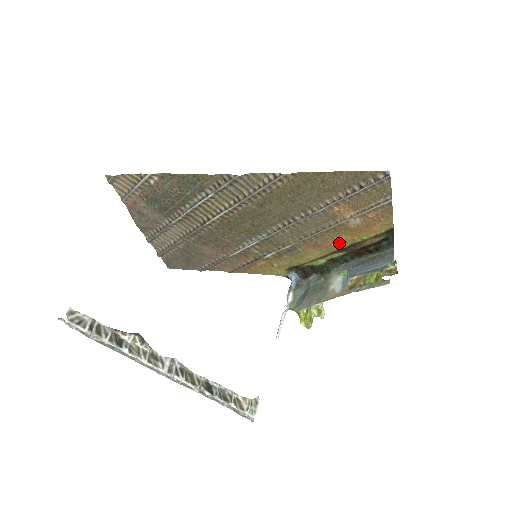
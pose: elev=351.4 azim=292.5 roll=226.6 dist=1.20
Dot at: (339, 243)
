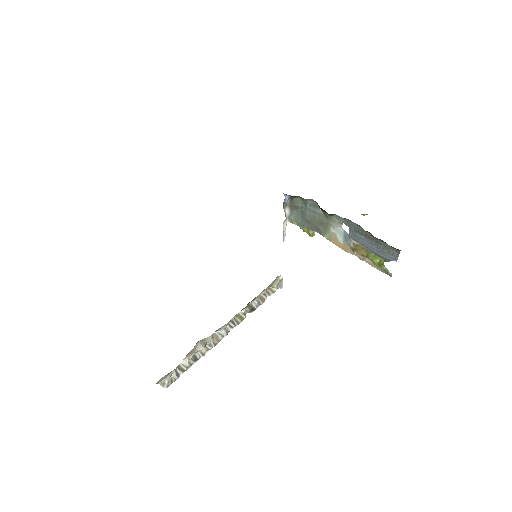
Dot at: occluded
